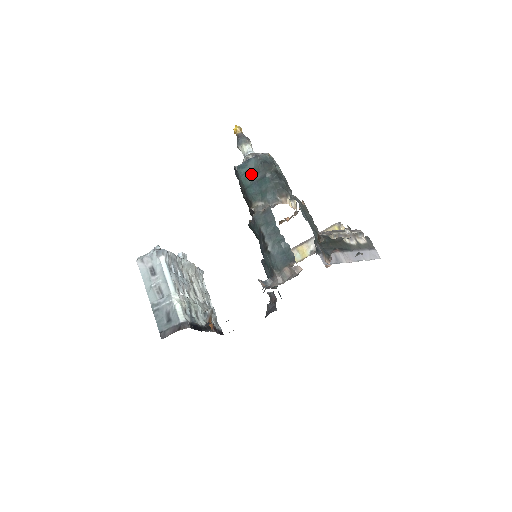
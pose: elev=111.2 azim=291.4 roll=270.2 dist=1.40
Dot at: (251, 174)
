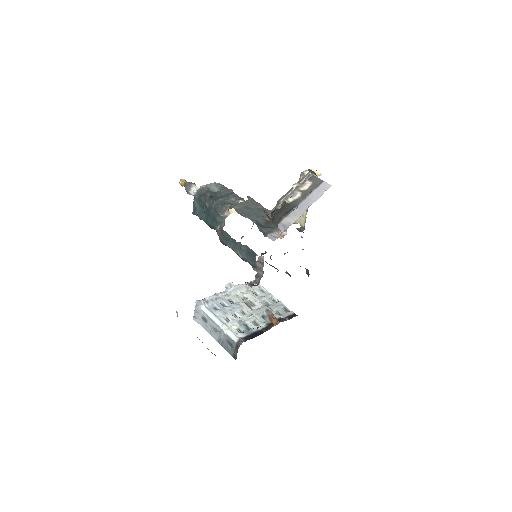
Dot at: (202, 211)
